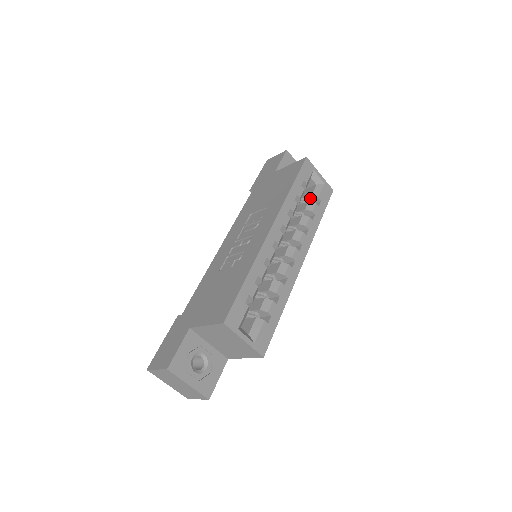
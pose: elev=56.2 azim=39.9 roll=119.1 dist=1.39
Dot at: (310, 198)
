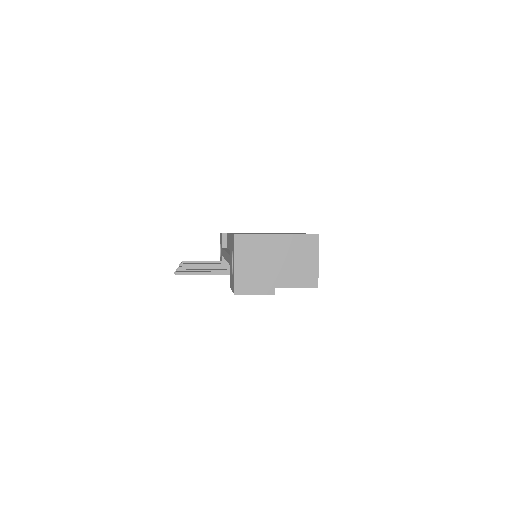
Dot at: occluded
